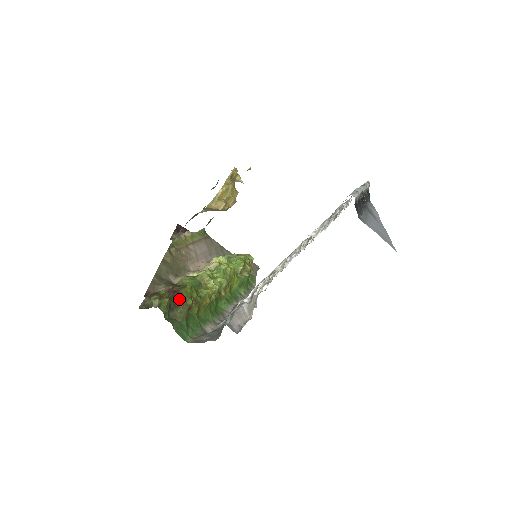
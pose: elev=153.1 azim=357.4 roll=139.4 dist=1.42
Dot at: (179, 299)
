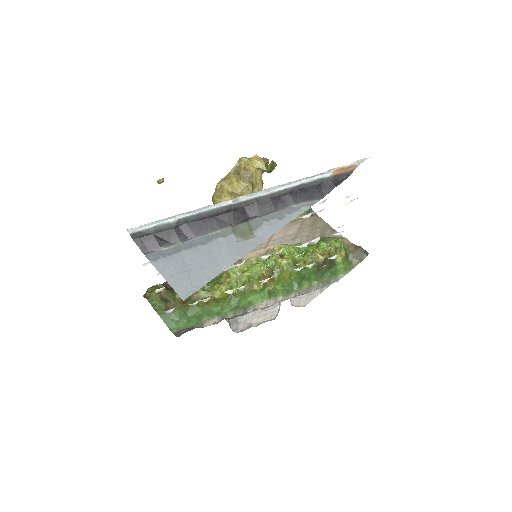
Dot at: (173, 293)
